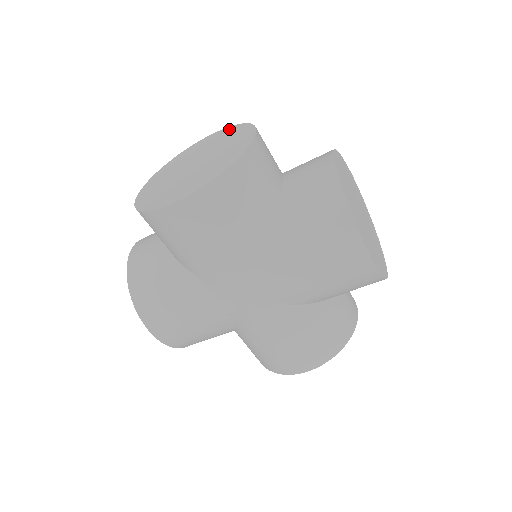
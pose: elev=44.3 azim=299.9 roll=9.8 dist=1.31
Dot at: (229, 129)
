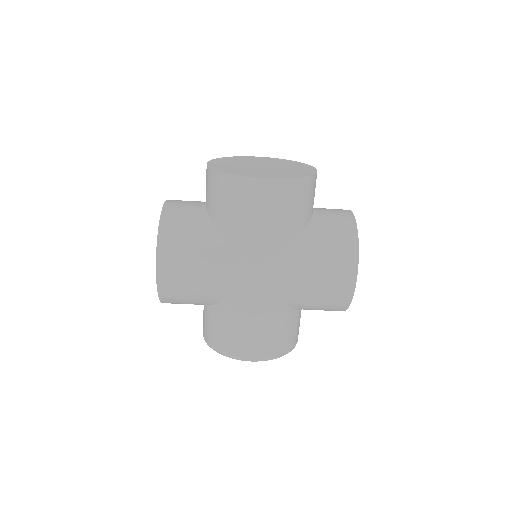
Dot at: (284, 160)
